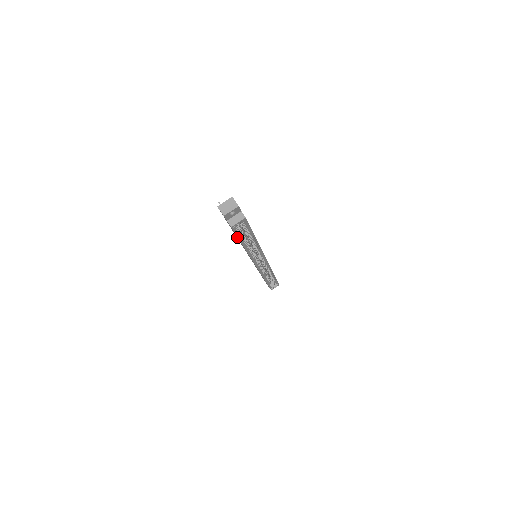
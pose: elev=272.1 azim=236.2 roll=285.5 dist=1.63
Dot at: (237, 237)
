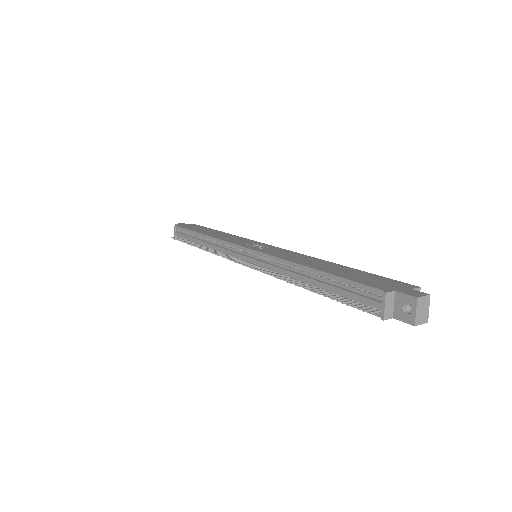
Dot at: occluded
